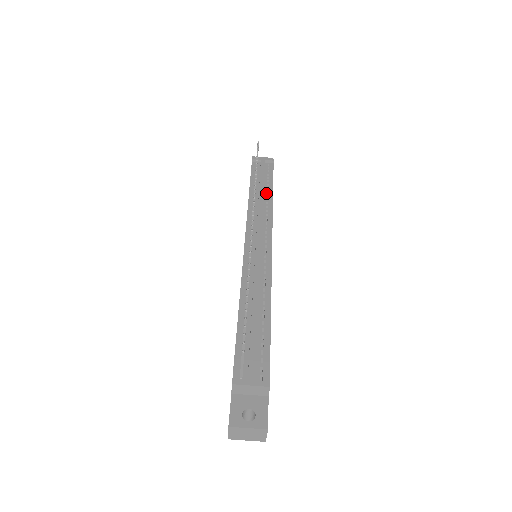
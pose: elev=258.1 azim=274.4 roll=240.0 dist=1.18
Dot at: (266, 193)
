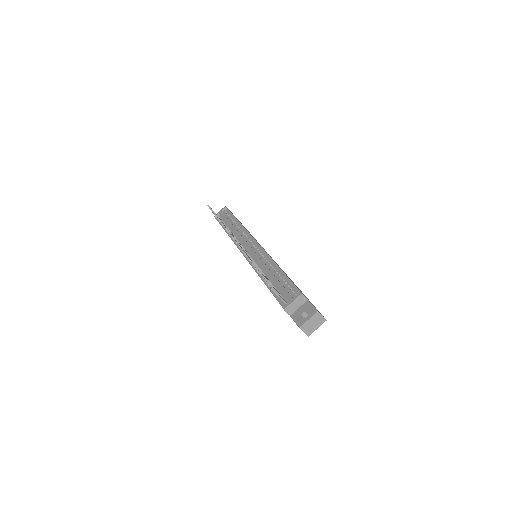
Dot at: (235, 224)
